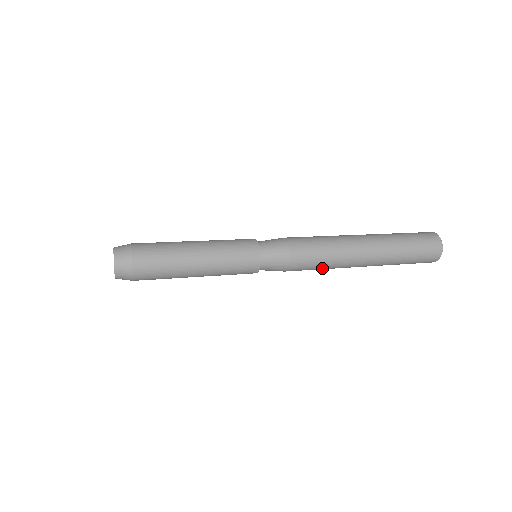
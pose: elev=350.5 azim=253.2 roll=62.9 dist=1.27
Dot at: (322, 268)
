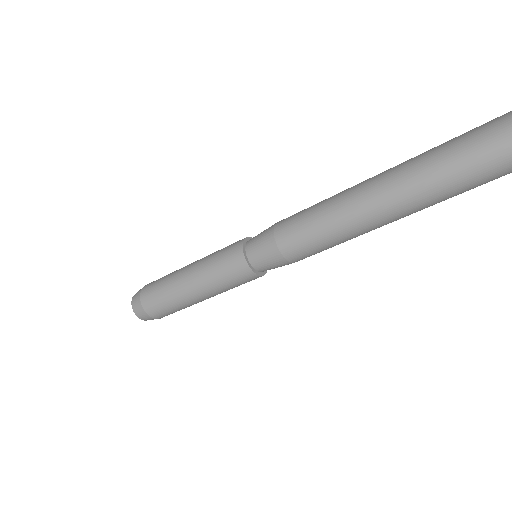
Dot at: (328, 235)
